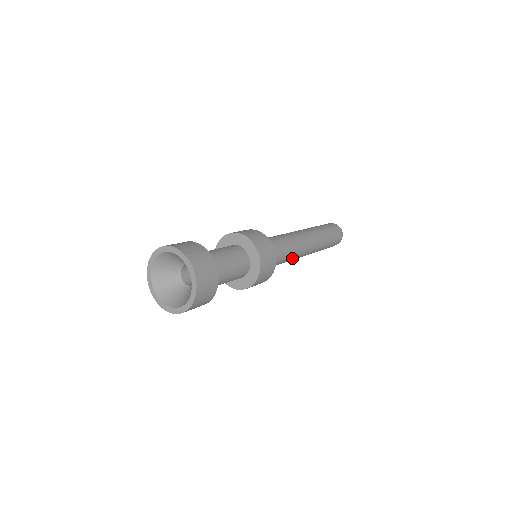
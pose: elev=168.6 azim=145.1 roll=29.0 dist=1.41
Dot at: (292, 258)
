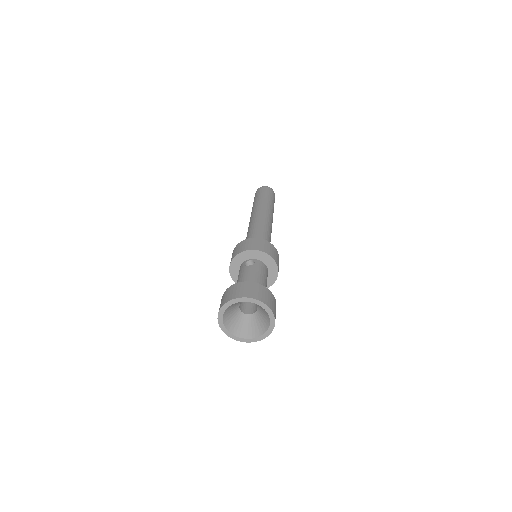
Dot at: occluded
